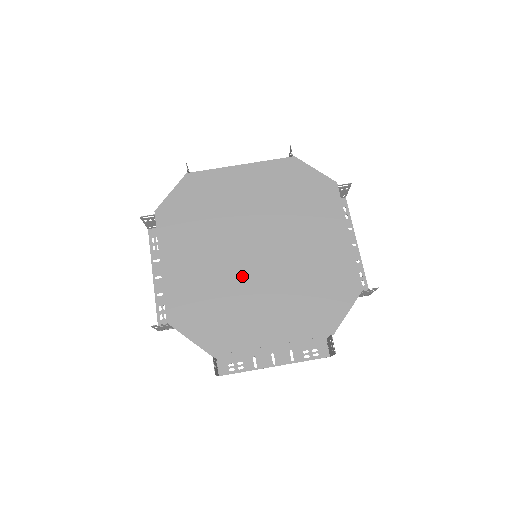
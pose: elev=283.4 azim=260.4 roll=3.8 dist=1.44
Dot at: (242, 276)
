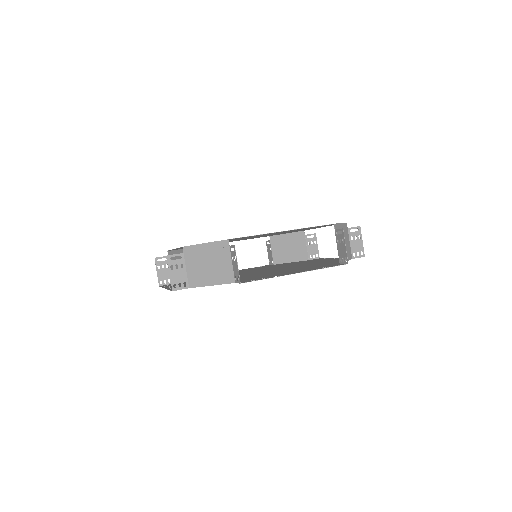
Dot at: occluded
